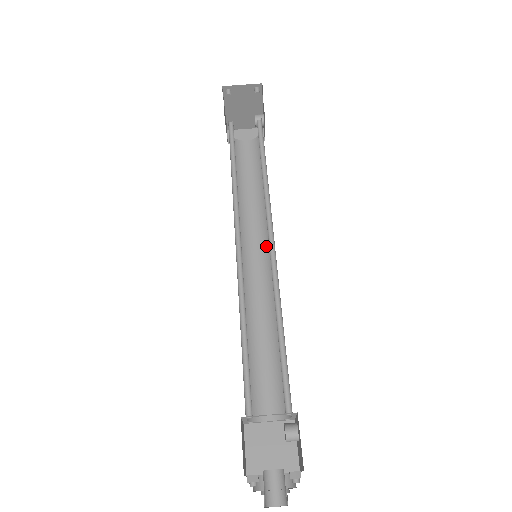
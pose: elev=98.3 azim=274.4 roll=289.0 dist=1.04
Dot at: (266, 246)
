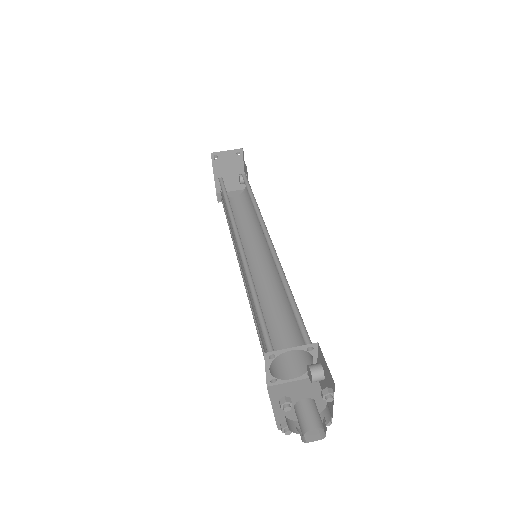
Dot at: (263, 255)
